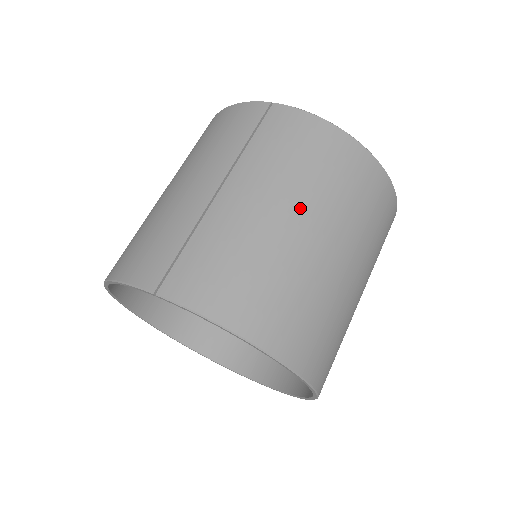
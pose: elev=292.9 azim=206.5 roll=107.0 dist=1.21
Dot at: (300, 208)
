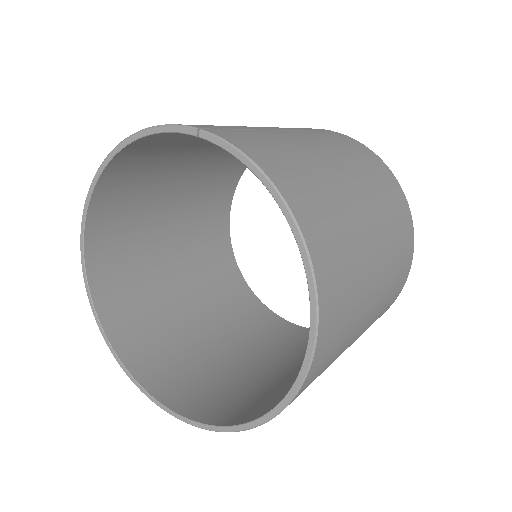
Dot at: (353, 175)
